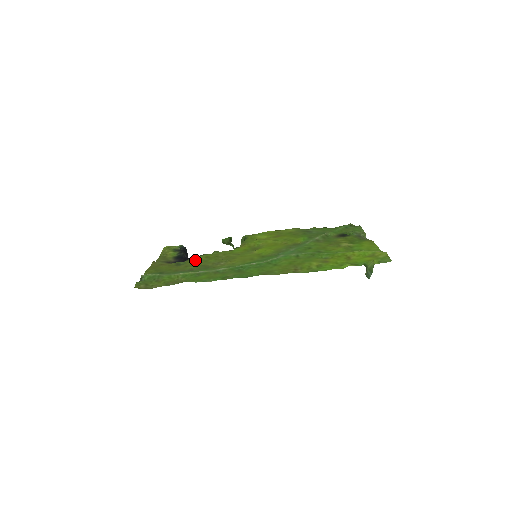
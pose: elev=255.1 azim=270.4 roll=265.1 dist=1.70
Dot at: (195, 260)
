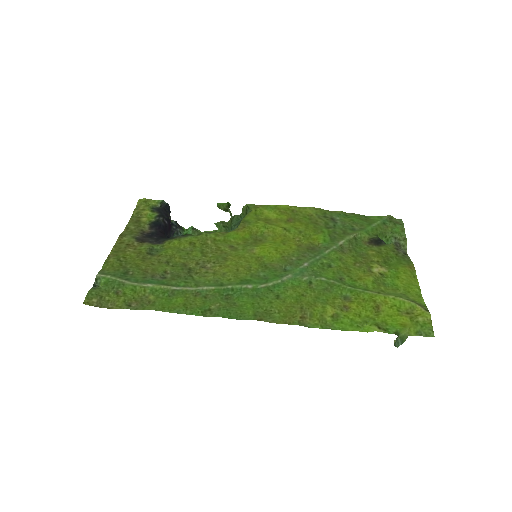
Dot at: (174, 248)
